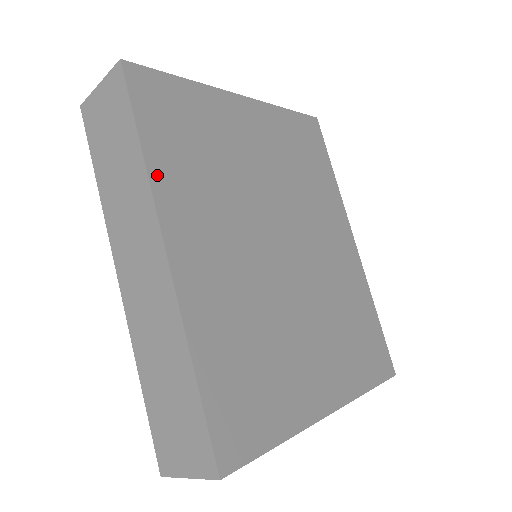
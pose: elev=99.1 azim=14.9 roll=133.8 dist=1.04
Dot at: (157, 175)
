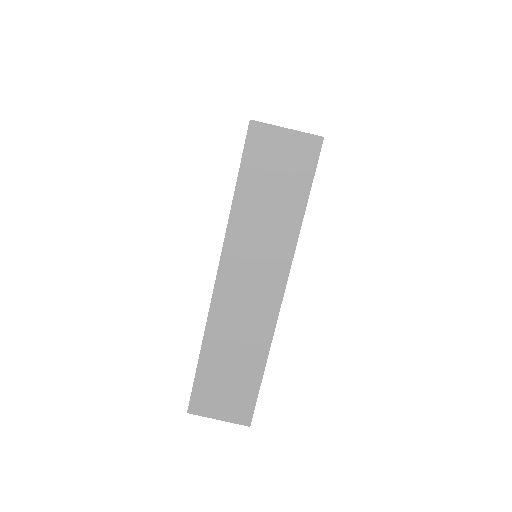
Dot at: occluded
